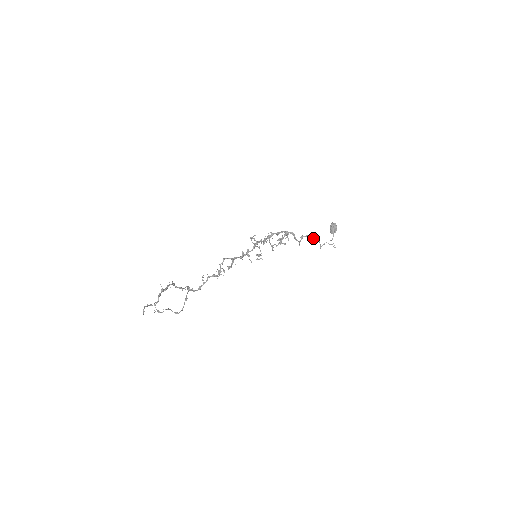
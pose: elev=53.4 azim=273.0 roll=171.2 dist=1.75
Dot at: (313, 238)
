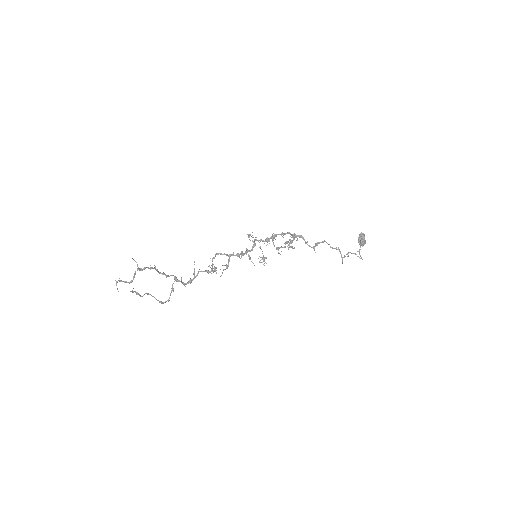
Dot at: occluded
